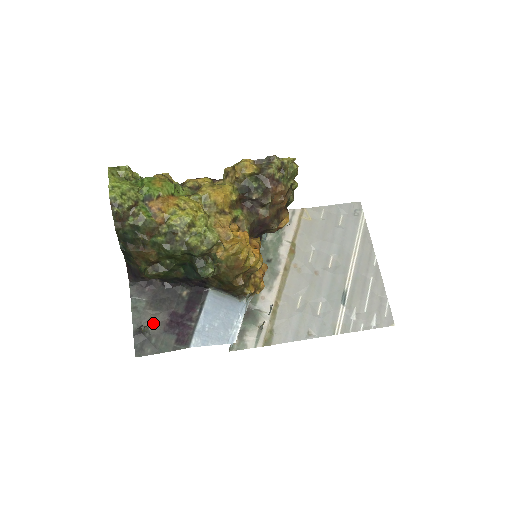
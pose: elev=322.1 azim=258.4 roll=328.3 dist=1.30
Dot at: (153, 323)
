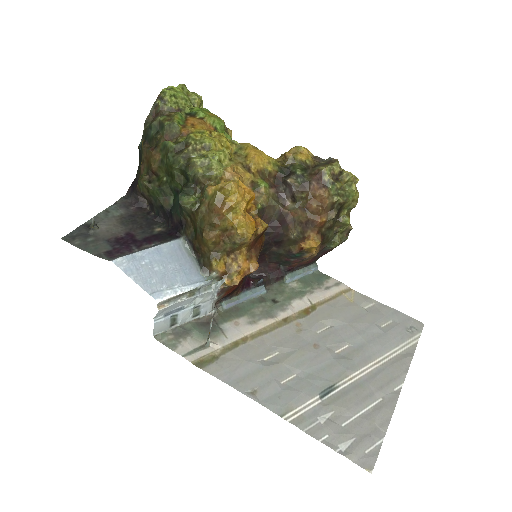
Dot at: (107, 229)
